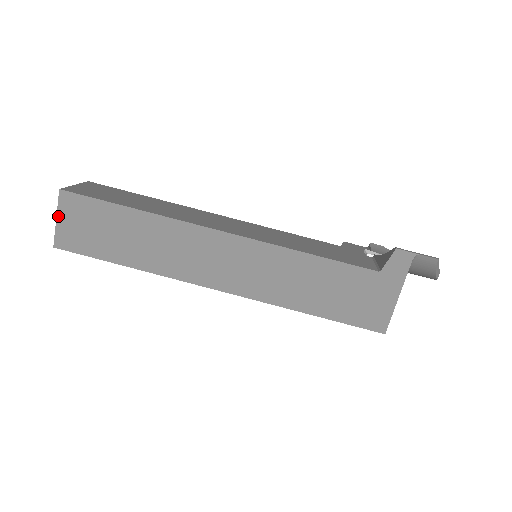
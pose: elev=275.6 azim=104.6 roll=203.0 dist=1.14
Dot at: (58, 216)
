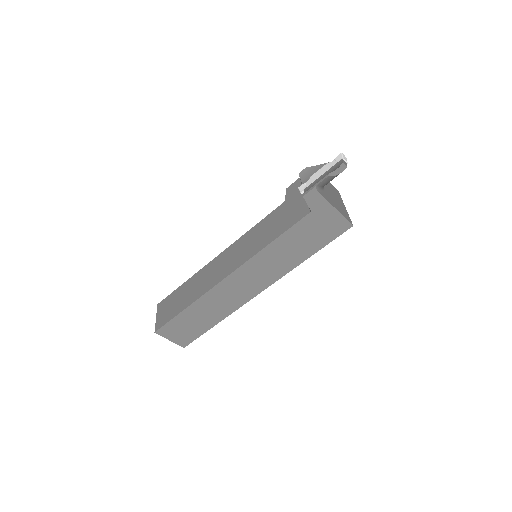
Dot at: (168, 339)
